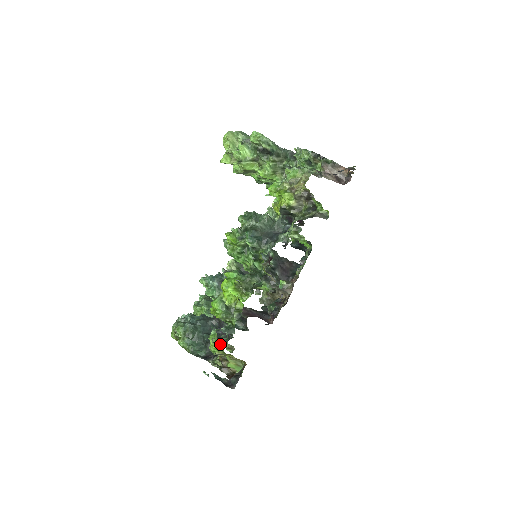
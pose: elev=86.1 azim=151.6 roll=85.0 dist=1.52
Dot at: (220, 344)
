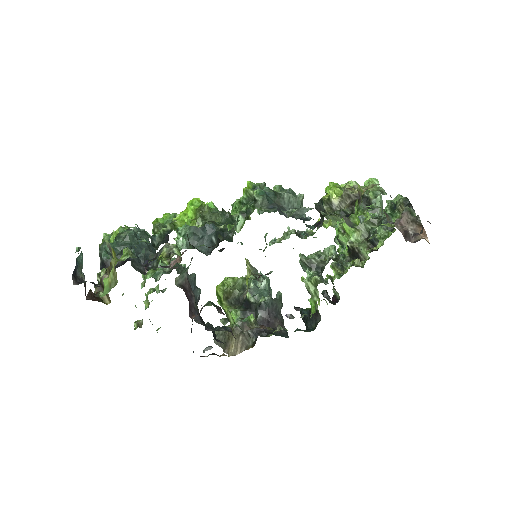
Dot at: (125, 254)
